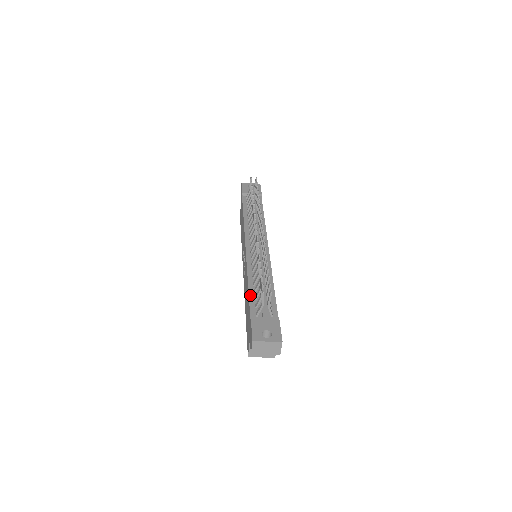
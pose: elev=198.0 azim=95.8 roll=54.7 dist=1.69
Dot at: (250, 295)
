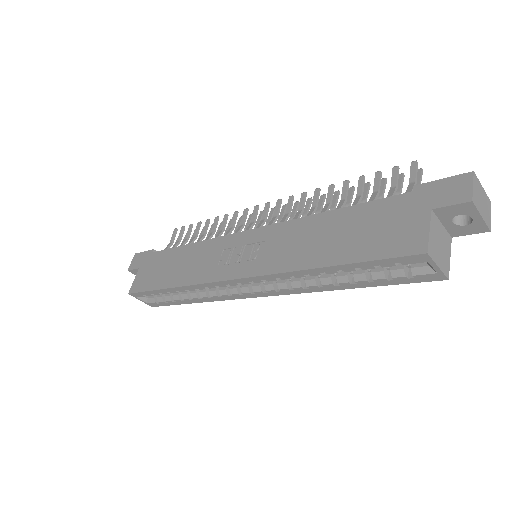
Dot at: (356, 205)
